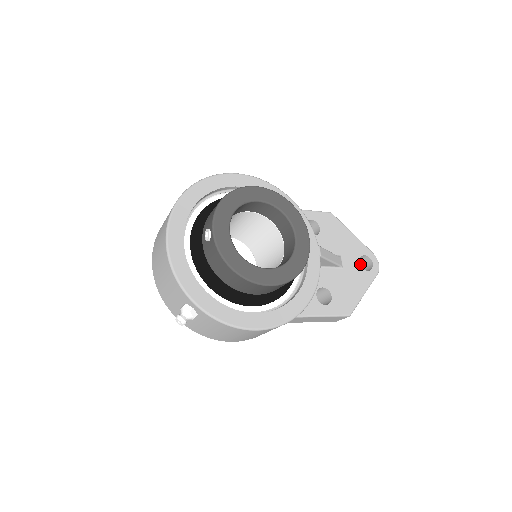
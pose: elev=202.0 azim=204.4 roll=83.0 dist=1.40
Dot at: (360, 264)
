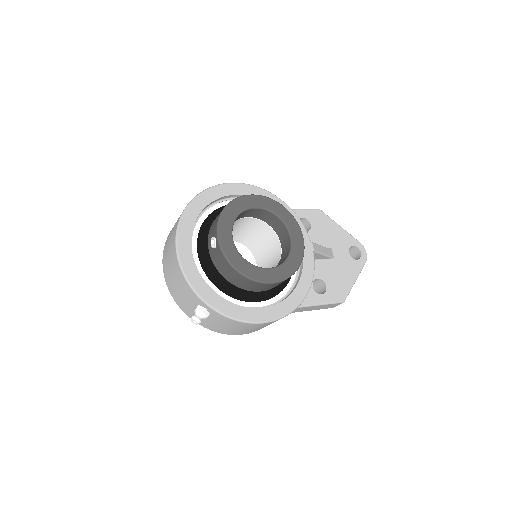
Dot at: occluded
